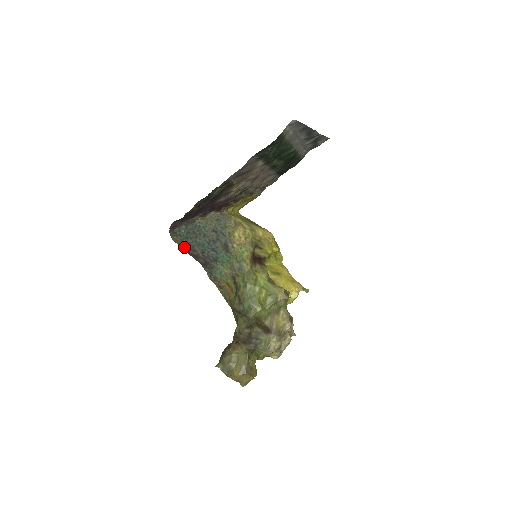
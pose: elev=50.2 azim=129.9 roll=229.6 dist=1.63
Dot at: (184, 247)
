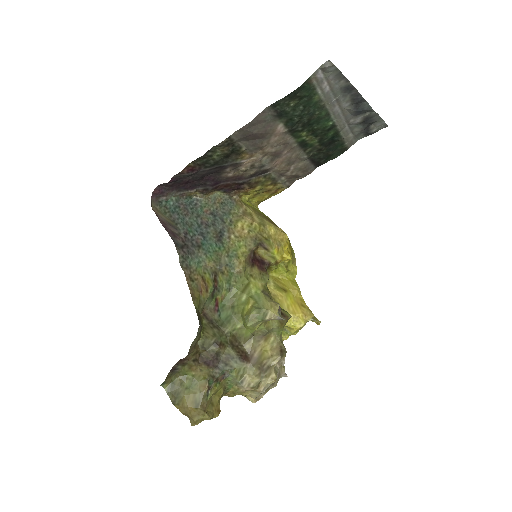
Dot at: (163, 220)
